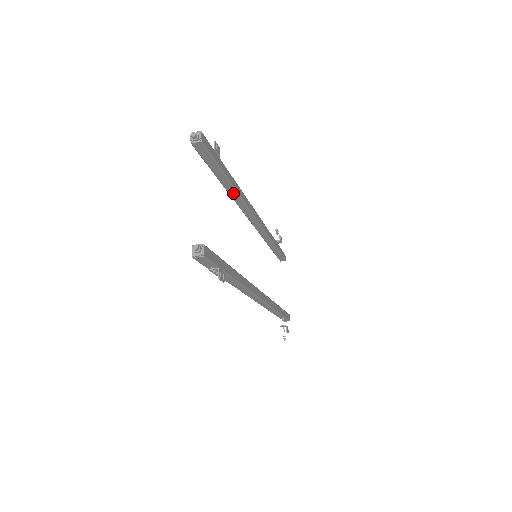
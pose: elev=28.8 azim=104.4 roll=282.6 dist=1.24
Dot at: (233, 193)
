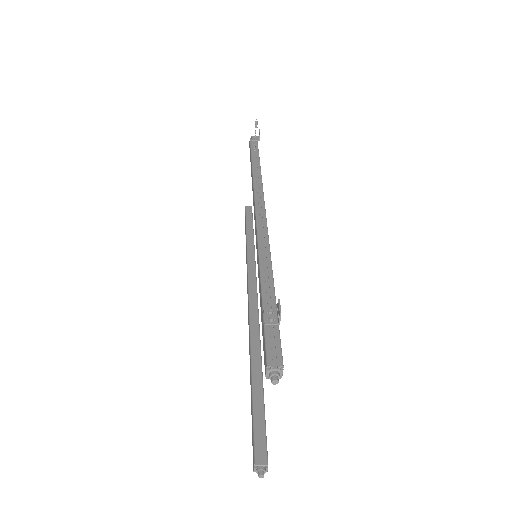
Dot at: occluded
